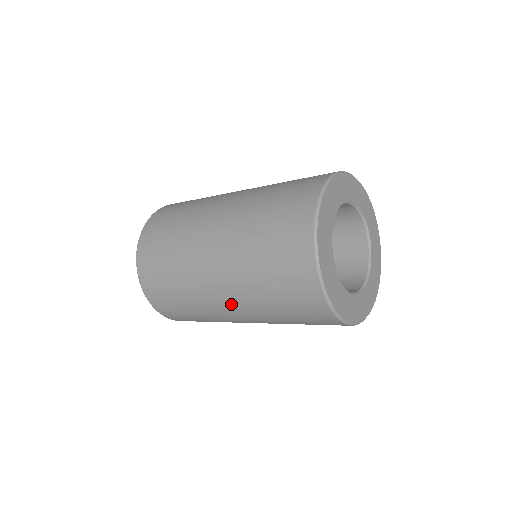
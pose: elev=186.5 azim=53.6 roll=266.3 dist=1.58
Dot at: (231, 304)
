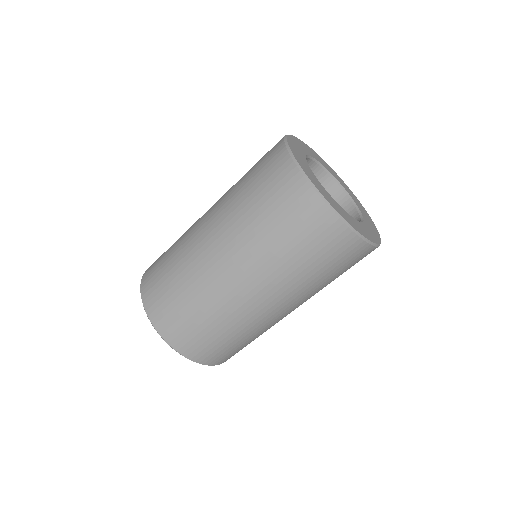
Dot at: (211, 225)
